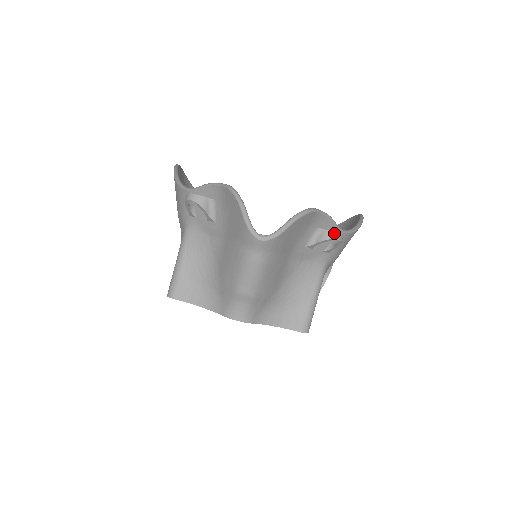
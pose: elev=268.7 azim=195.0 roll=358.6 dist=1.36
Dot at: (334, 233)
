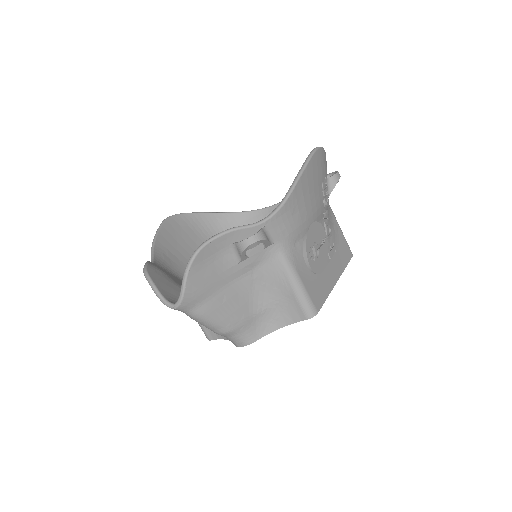
Dot at: (243, 242)
